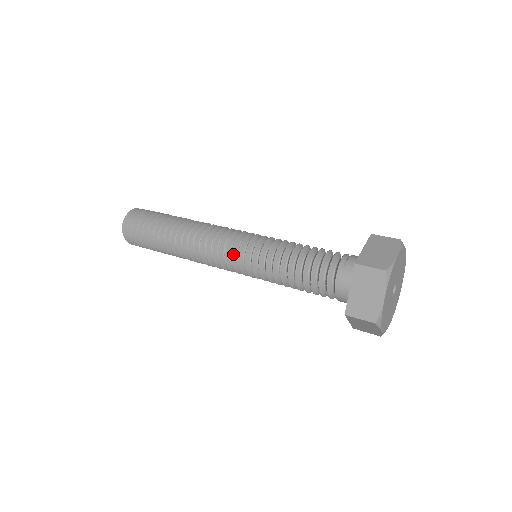
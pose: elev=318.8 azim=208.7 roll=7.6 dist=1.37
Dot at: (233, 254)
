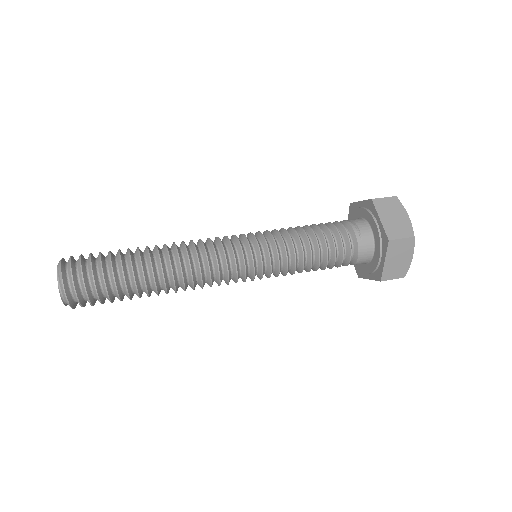
Dot at: (246, 270)
